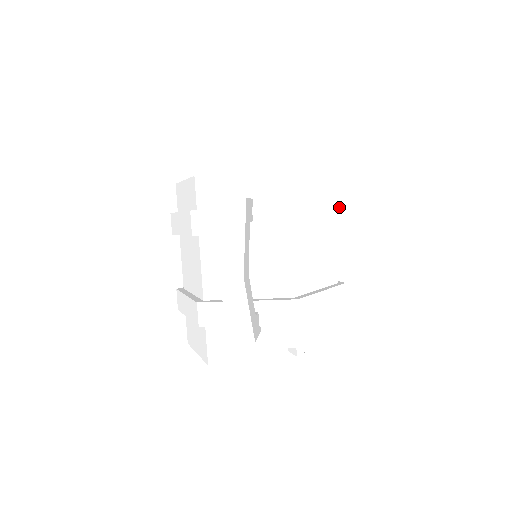
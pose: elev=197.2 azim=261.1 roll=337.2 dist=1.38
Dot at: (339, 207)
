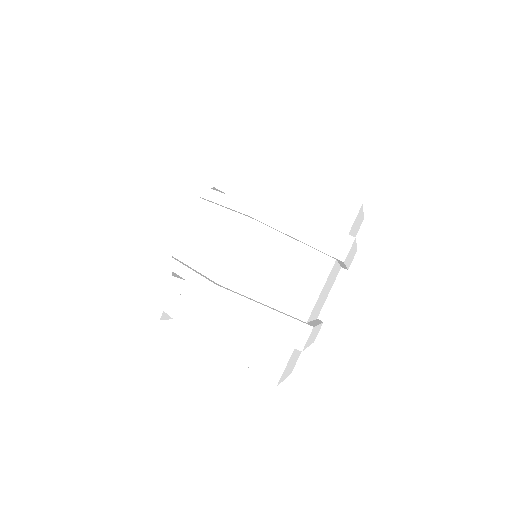
Dot at: (346, 239)
